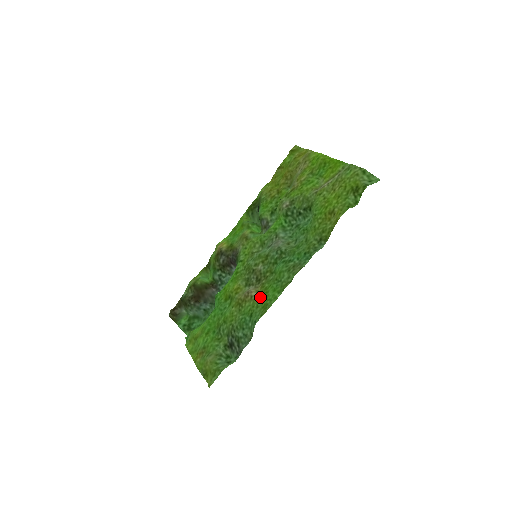
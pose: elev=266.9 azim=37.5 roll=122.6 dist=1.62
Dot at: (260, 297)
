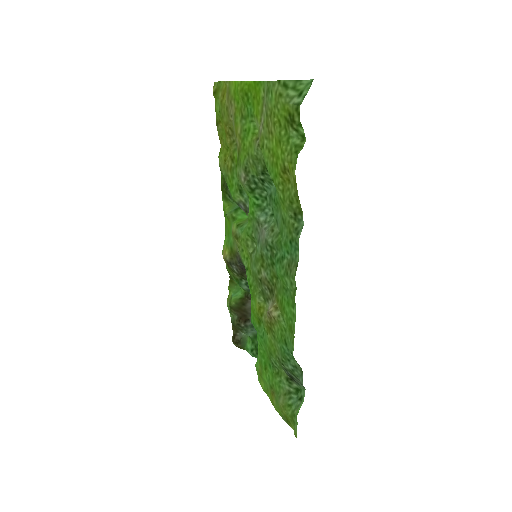
Dot at: (281, 316)
